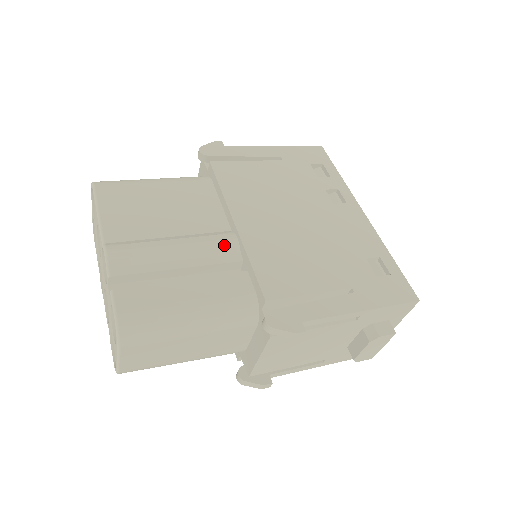
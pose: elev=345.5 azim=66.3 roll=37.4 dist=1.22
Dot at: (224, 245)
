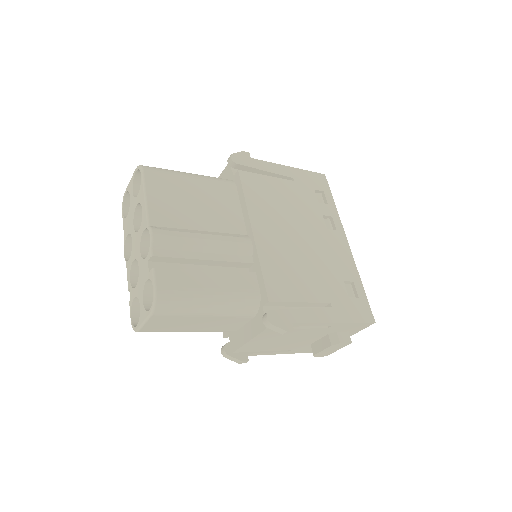
Dot at: (241, 247)
